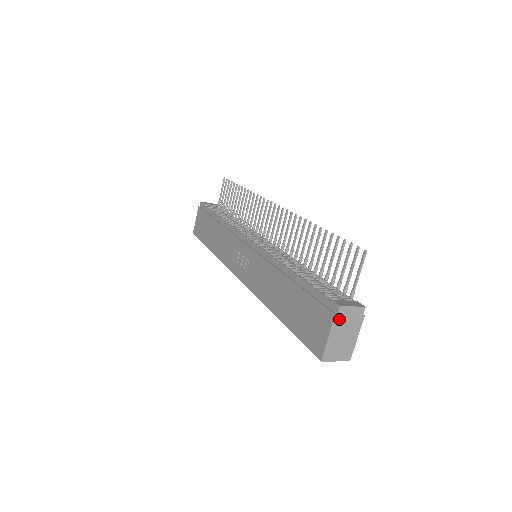
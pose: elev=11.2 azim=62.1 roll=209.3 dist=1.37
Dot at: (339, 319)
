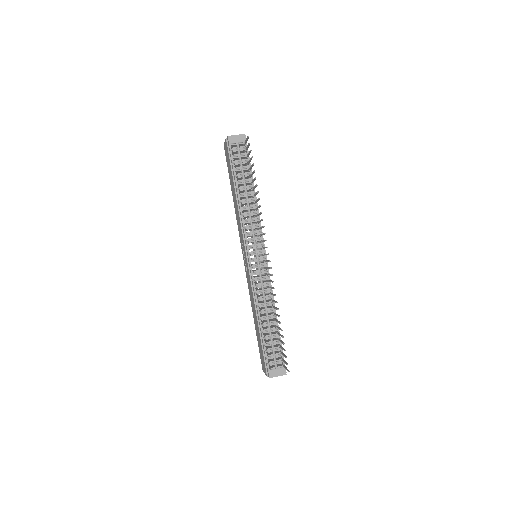
Dot at: occluded
